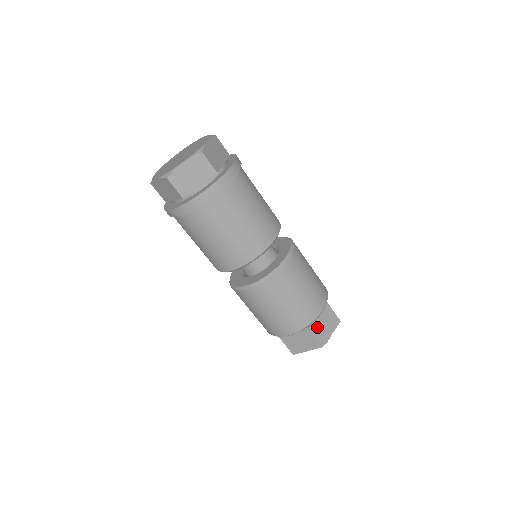
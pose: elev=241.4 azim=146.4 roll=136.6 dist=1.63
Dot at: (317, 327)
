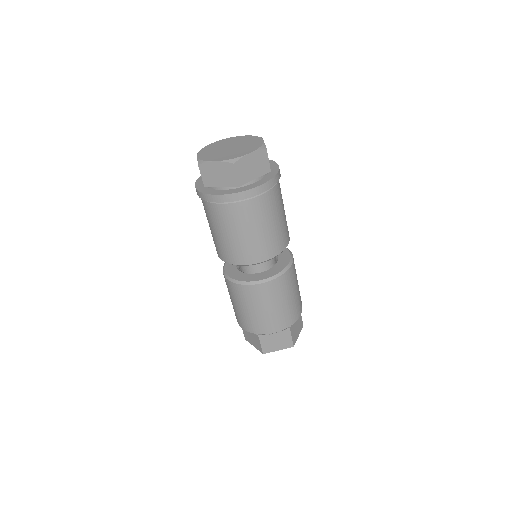
Dot at: (268, 339)
